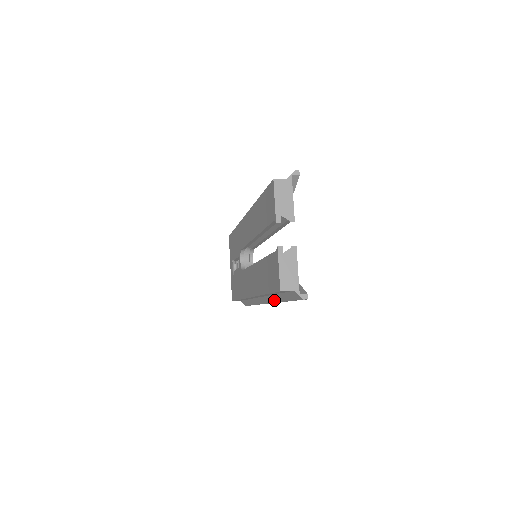
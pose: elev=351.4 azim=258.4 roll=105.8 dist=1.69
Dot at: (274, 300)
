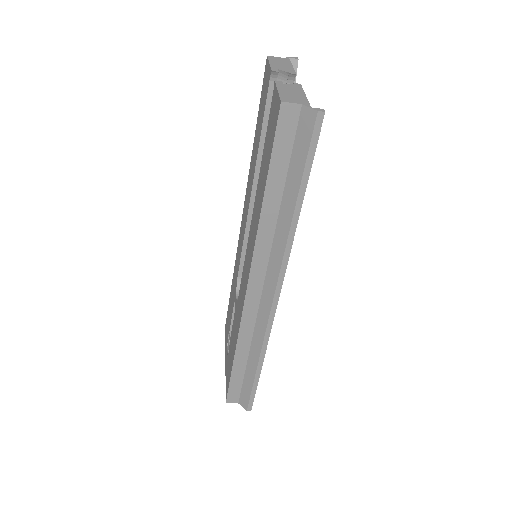
Dot at: (281, 246)
